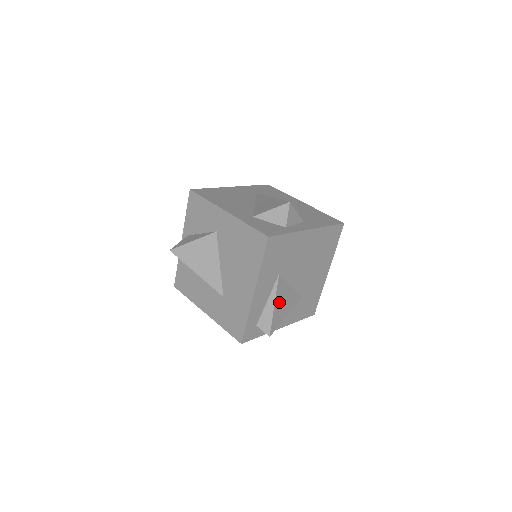
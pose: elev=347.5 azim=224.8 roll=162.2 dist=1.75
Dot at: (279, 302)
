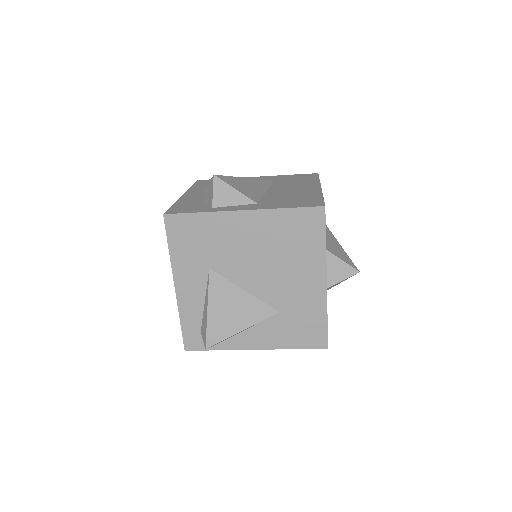
Dot at: (219, 306)
